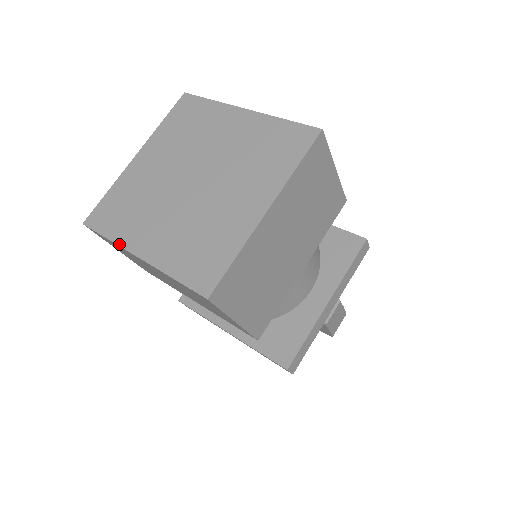
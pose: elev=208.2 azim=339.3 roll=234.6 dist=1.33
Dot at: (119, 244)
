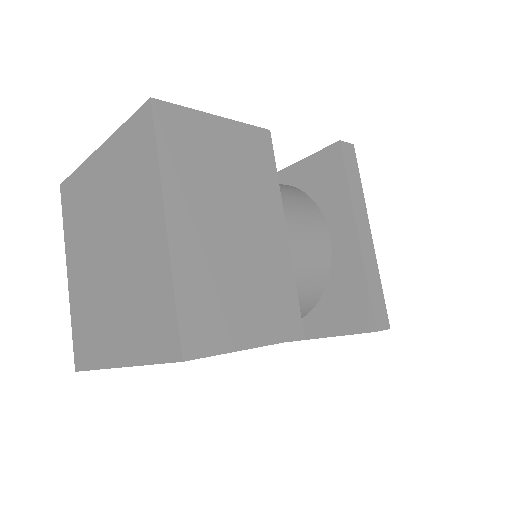
Dot at: (65, 245)
